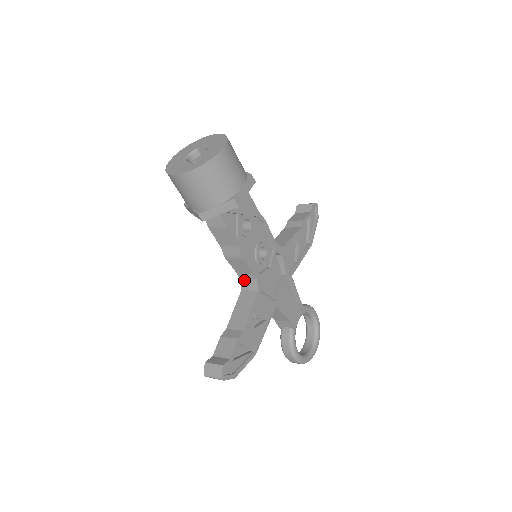
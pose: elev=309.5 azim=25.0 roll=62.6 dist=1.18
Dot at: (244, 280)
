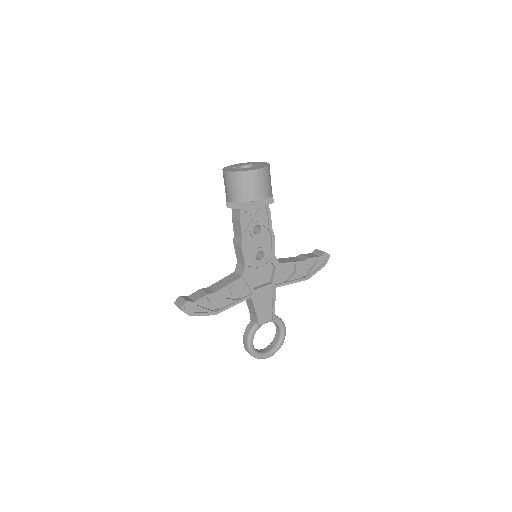
Dot at: (238, 266)
